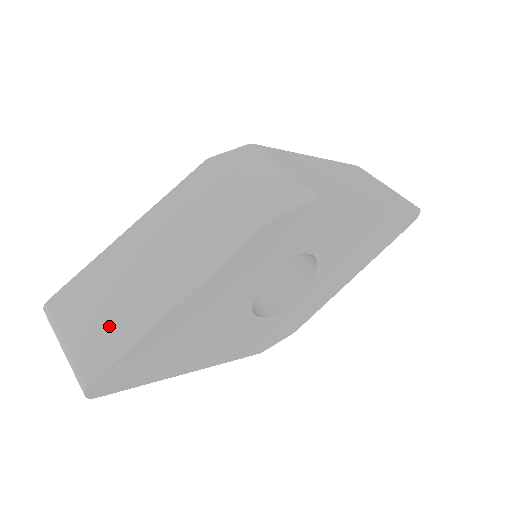
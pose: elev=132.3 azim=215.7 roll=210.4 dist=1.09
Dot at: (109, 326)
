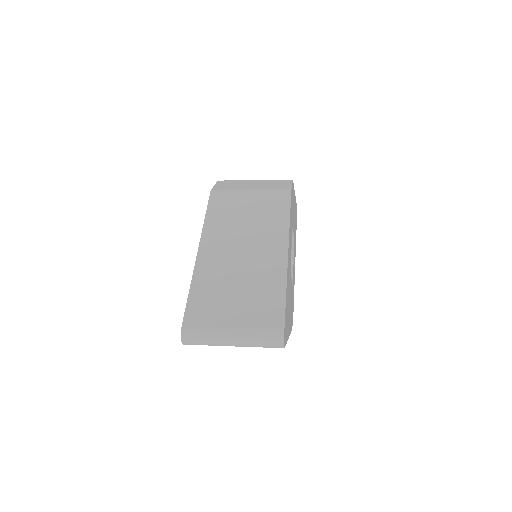
Dot at: (256, 296)
